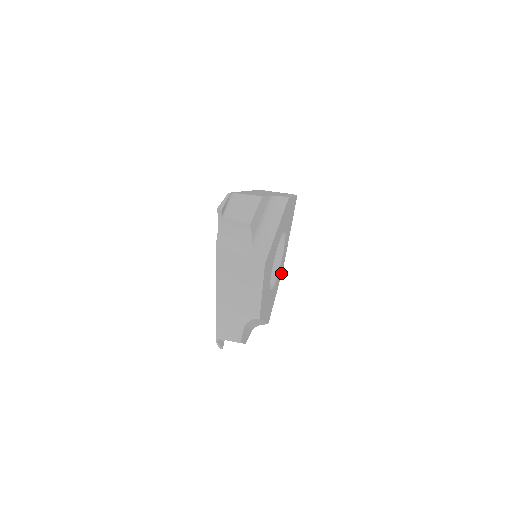
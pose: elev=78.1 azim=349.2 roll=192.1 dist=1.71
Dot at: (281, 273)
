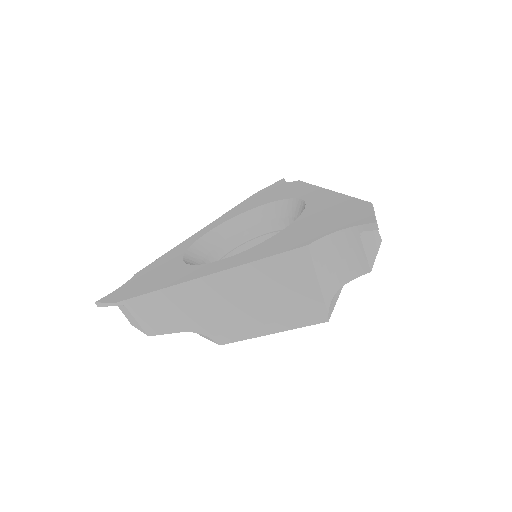
Dot at: occluded
